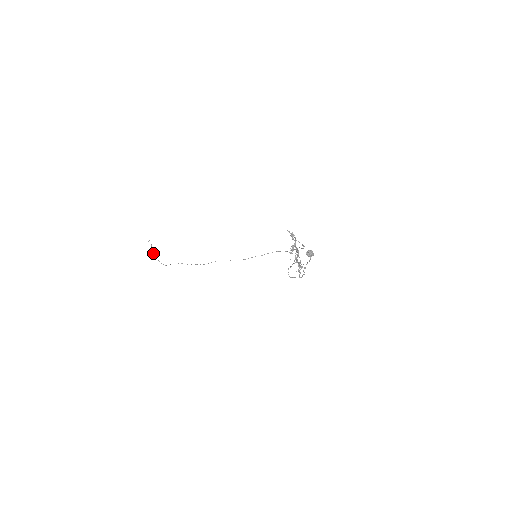
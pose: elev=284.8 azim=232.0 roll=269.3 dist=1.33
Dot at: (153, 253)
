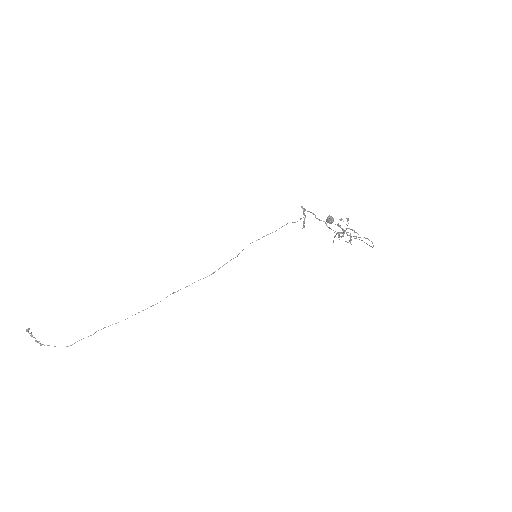
Dot at: (37, 342)
